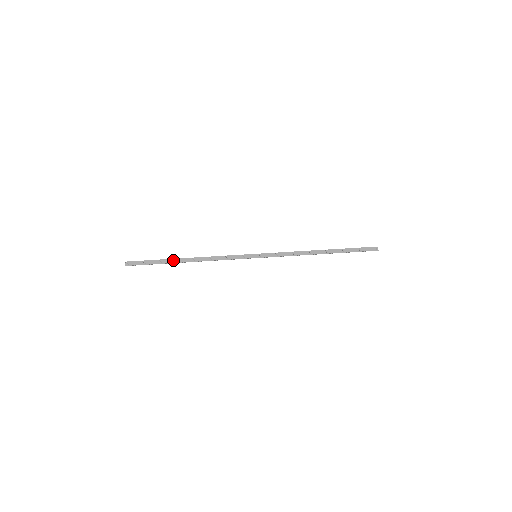
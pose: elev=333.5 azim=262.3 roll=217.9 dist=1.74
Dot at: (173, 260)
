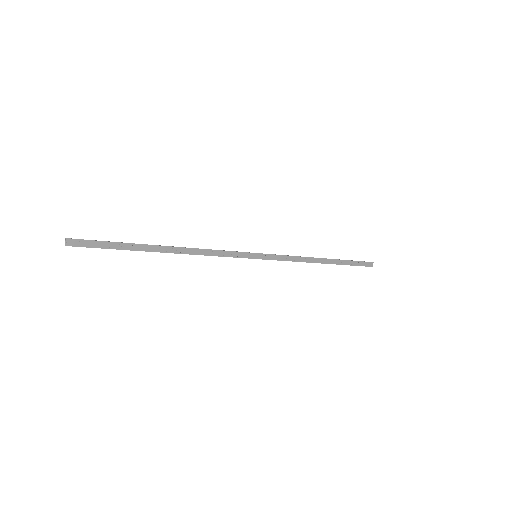
Dot at: (146, 247)
